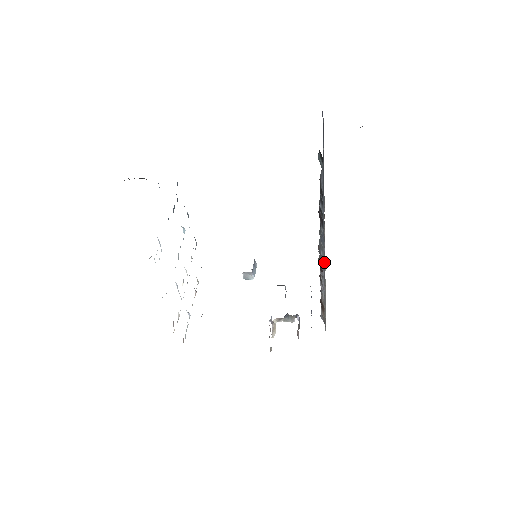
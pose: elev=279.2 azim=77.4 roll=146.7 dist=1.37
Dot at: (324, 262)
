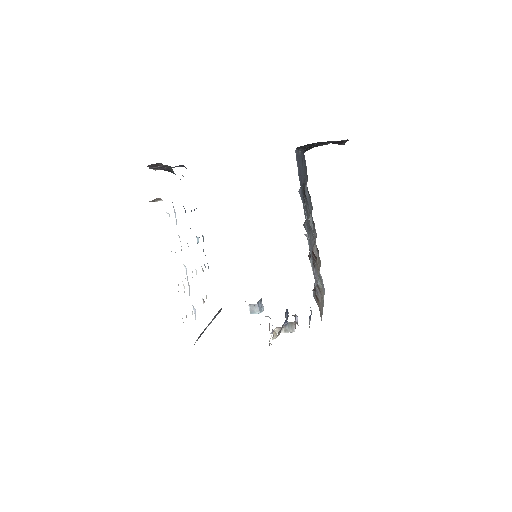
Dot at: occluded
